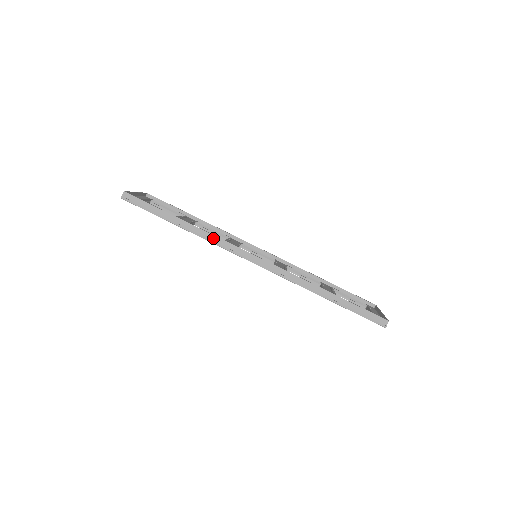
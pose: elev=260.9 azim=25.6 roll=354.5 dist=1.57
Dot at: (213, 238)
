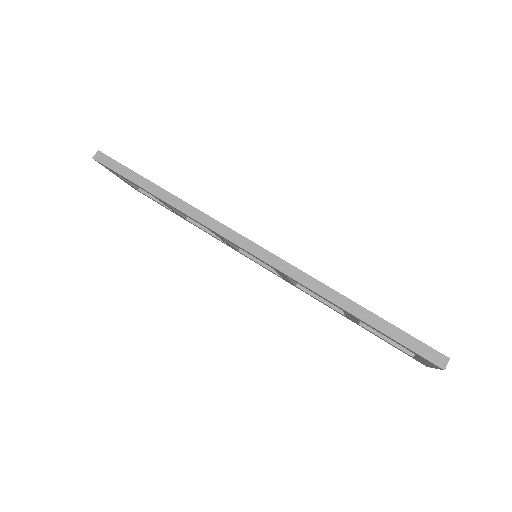
Dot at: (195, 212)
